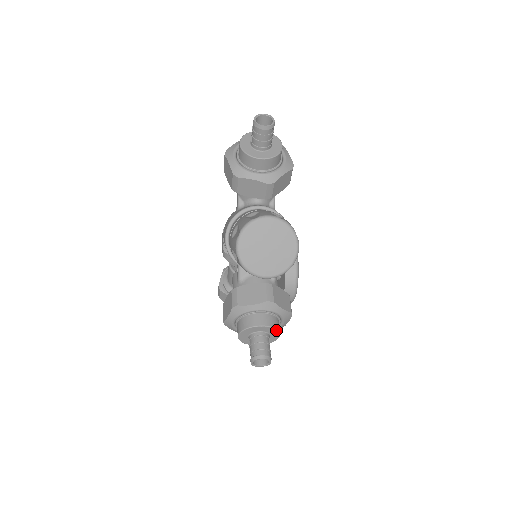
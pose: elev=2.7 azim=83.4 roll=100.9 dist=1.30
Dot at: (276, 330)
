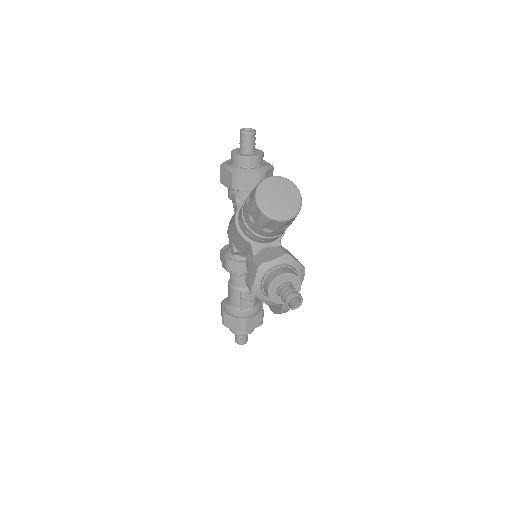
Dot at: (298, 278)
